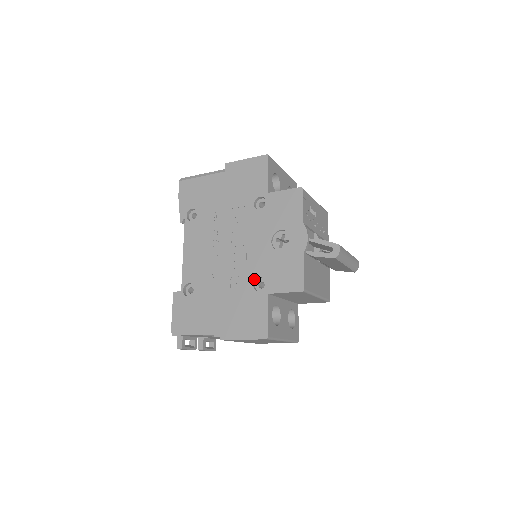
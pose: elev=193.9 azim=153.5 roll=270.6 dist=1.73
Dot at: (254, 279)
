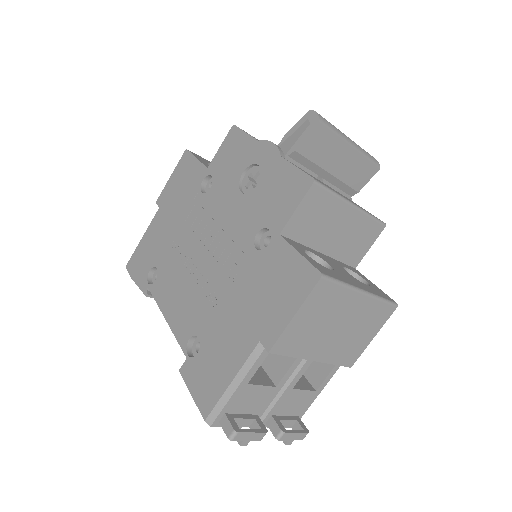
Dot at: (252, 242)
